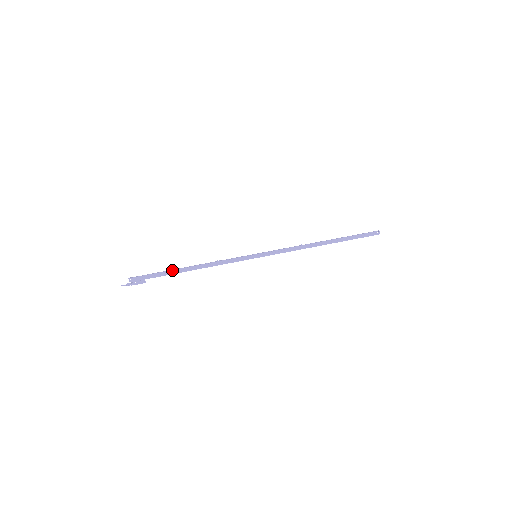
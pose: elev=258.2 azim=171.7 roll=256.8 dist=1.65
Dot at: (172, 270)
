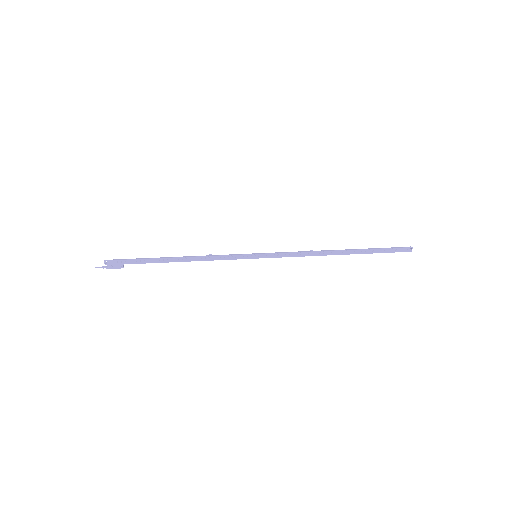
Dot at: (155, 258)
